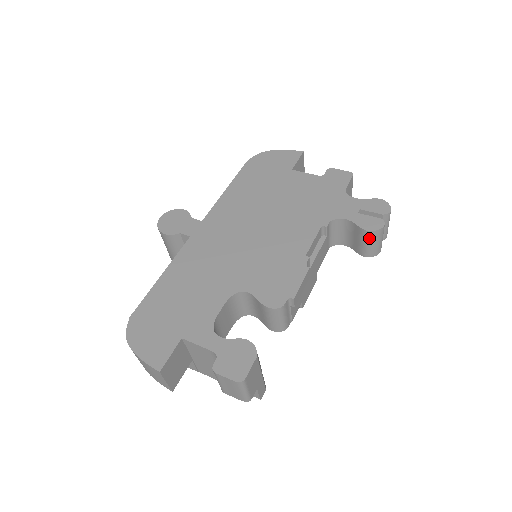
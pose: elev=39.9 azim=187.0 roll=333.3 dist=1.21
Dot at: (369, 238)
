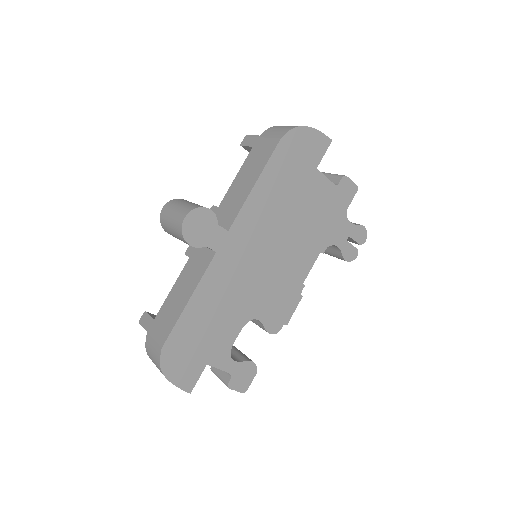
Dot at: (341, 259)
